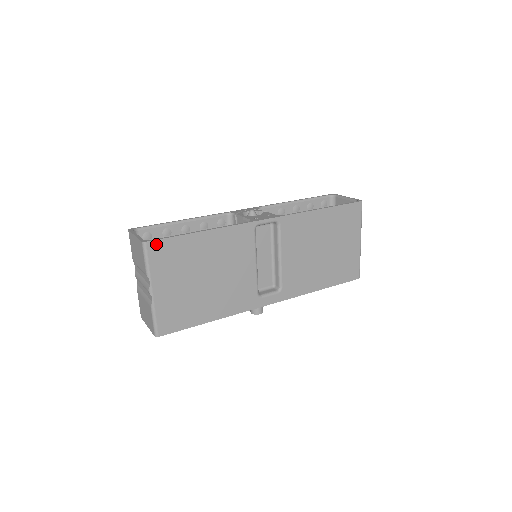
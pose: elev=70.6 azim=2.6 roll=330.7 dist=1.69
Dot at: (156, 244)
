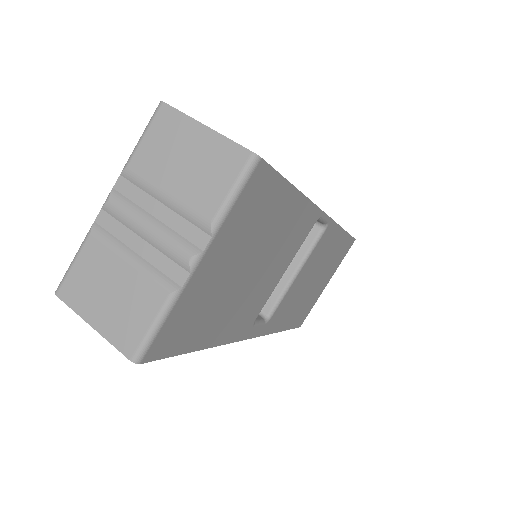
Dot at: (264, 172)
